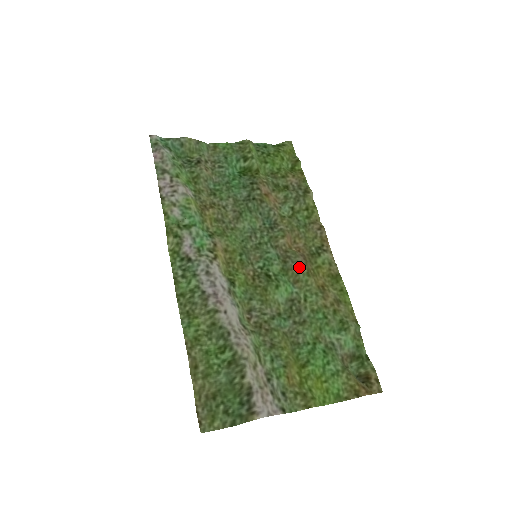
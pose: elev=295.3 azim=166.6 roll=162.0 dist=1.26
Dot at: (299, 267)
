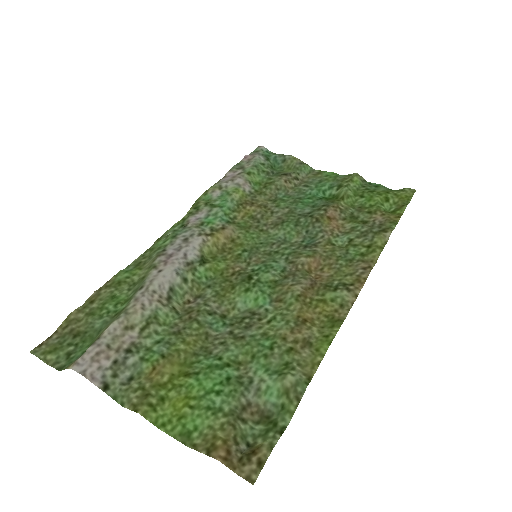
Dot at: (294, 287)
